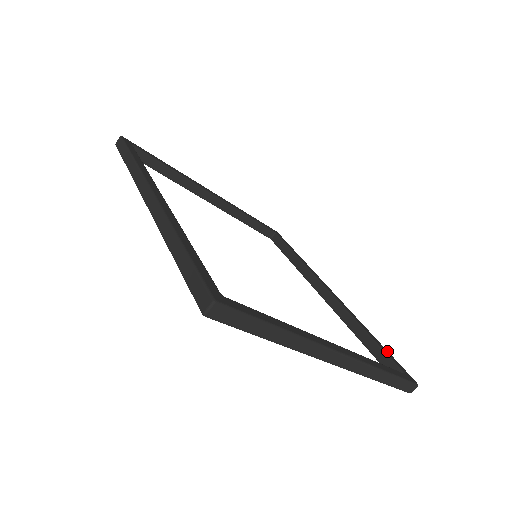
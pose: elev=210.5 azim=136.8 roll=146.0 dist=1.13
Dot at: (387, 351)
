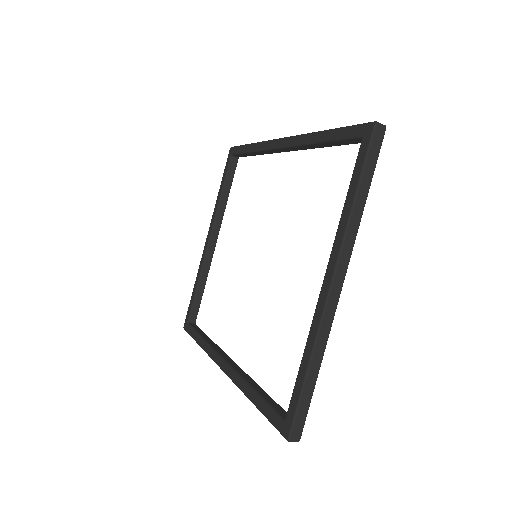
Dot at: occluded
